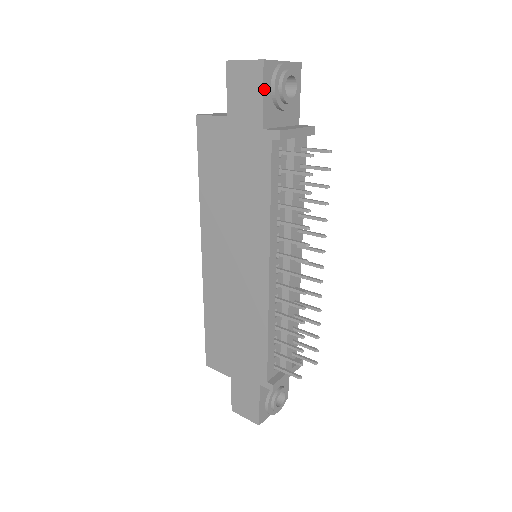
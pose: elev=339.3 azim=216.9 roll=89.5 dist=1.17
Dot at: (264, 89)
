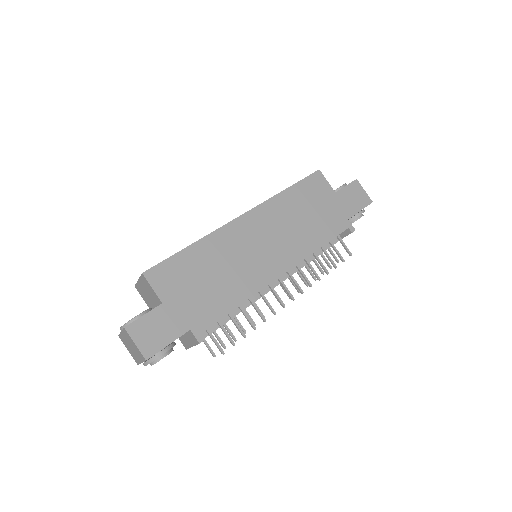
Dot at: occluded
